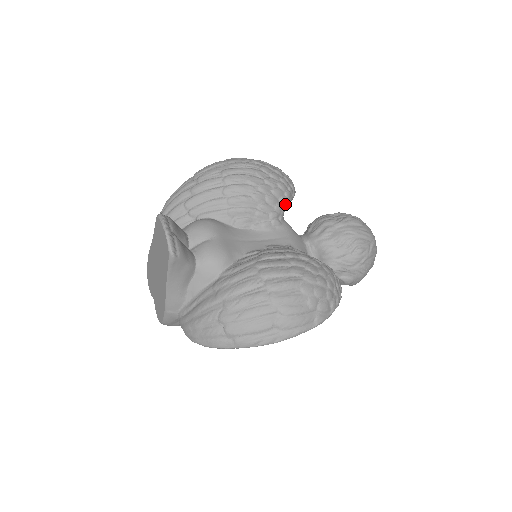
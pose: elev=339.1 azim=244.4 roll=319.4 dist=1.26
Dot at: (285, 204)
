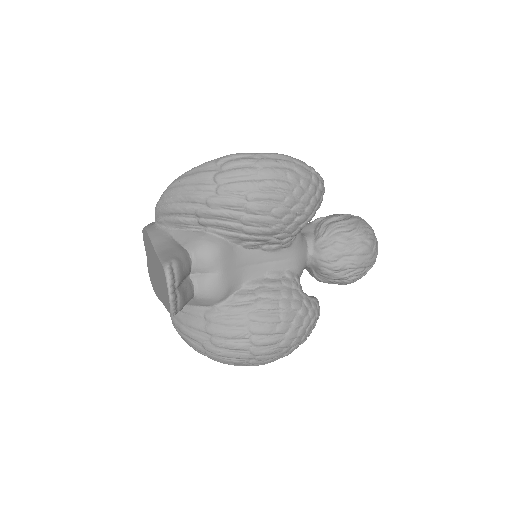
Dot at: occluded
